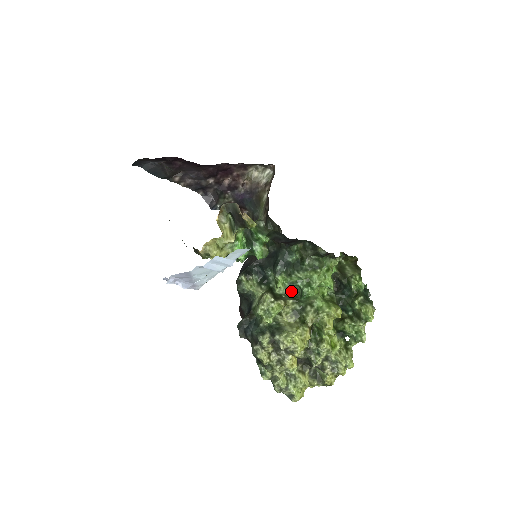
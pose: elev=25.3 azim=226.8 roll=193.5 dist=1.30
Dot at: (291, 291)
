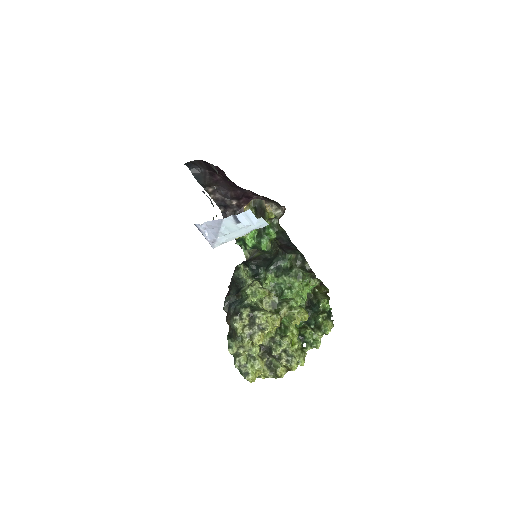
Dot at: (274, 289)
